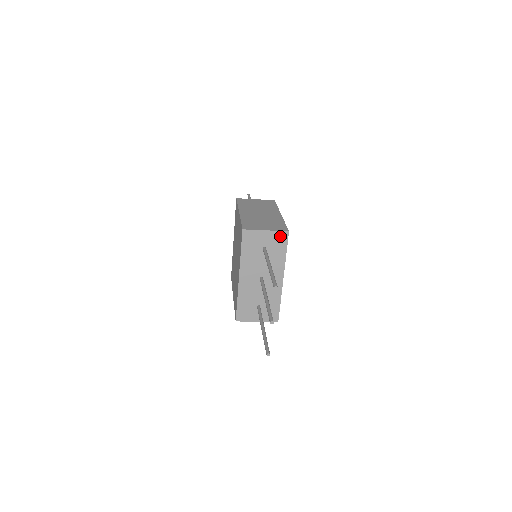
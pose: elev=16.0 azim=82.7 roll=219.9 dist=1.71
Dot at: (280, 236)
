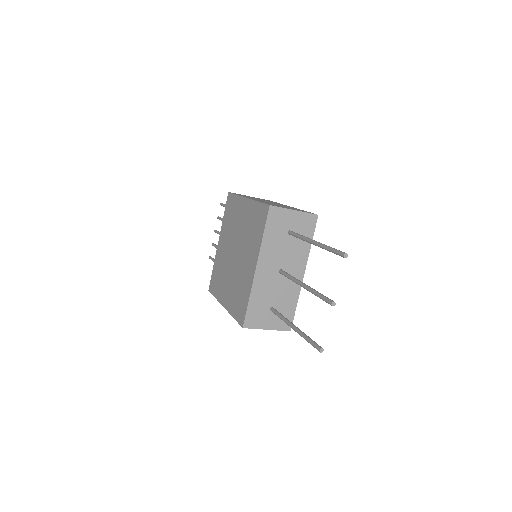
Dot at: (308, 219)
